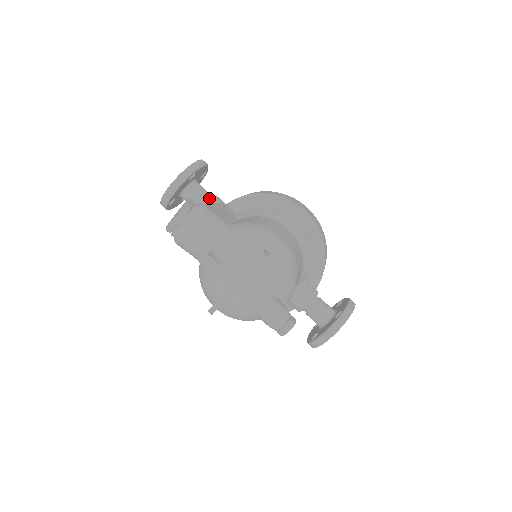
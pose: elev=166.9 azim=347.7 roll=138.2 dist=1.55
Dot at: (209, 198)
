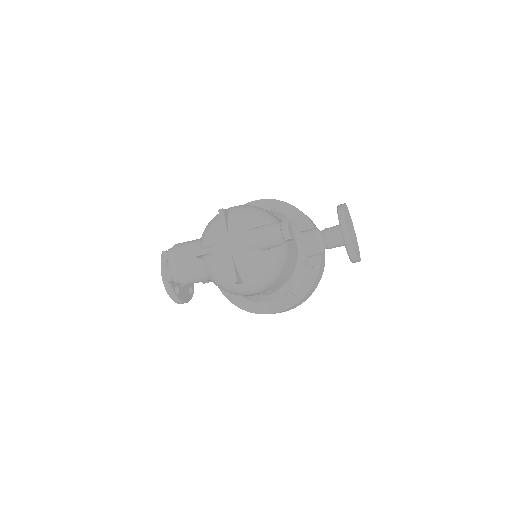
Dot at: occluded
